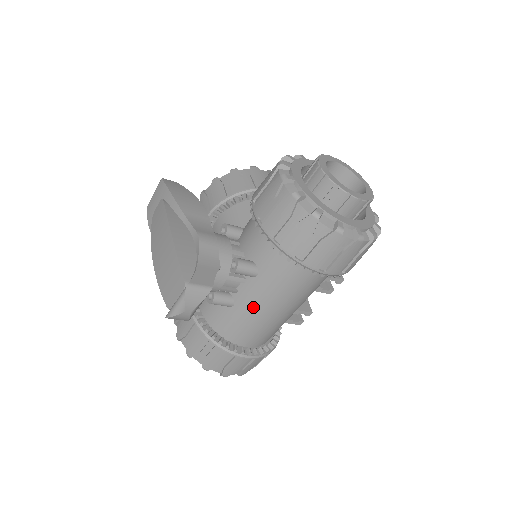
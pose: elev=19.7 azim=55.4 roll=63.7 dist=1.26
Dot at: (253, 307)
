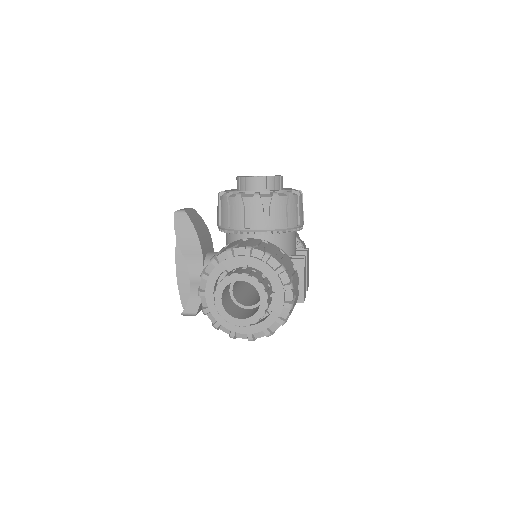
Dot at: occluded
